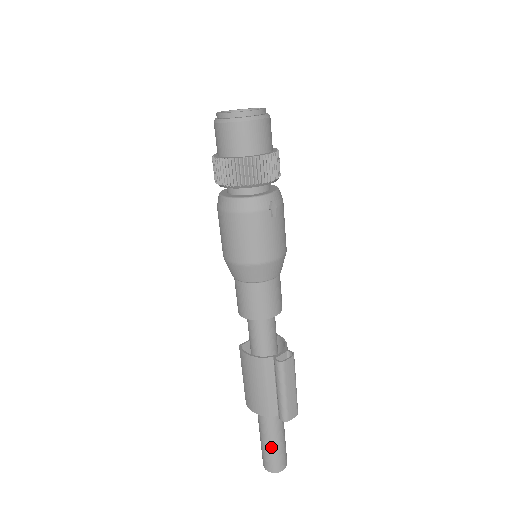
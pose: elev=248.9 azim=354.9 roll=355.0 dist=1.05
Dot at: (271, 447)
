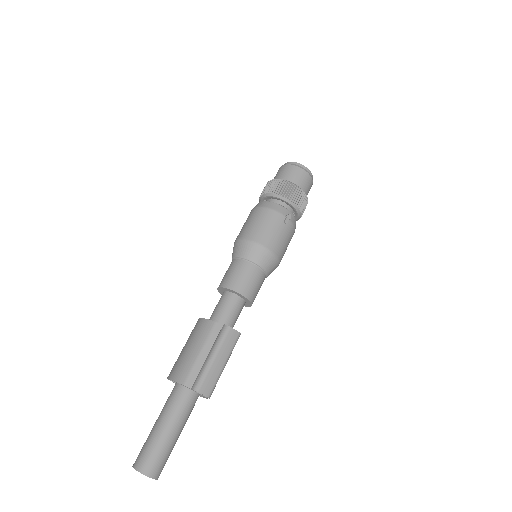
Dot at: (159, 434)
